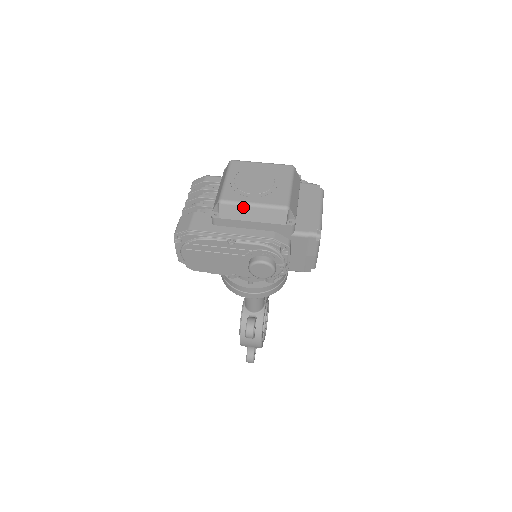
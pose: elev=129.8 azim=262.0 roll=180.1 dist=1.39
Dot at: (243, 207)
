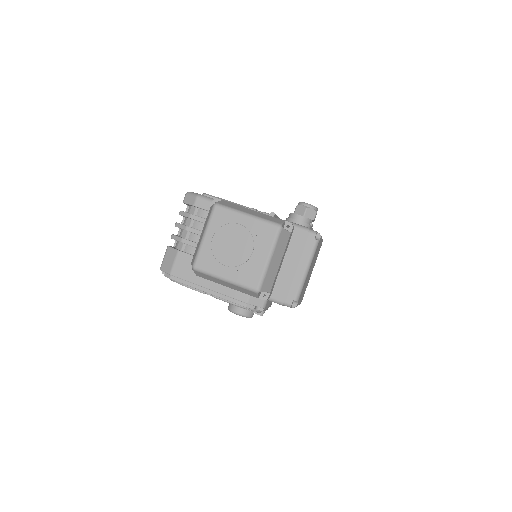
Dot at: (215, 278)
